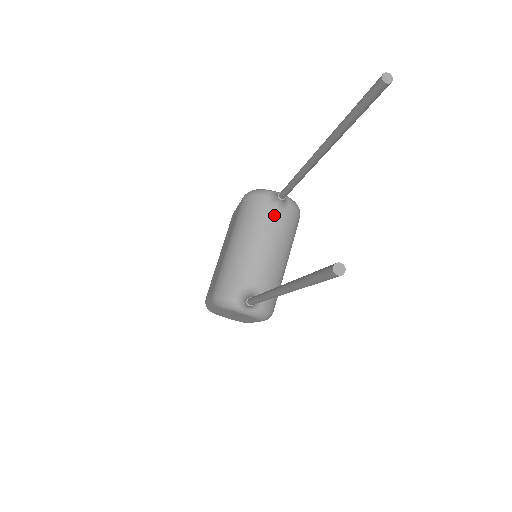
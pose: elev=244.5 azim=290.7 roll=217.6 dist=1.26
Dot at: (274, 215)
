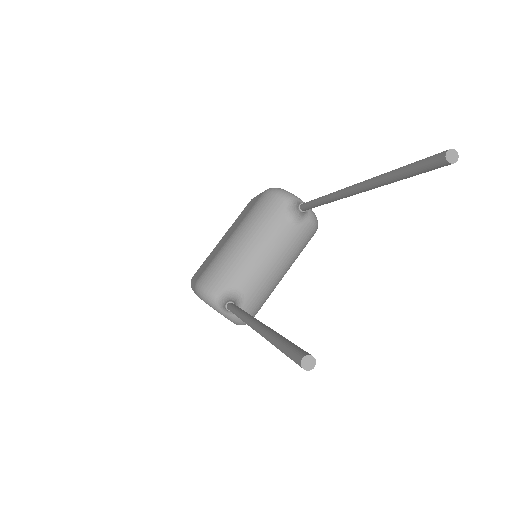
Dot at: (288, 224)
